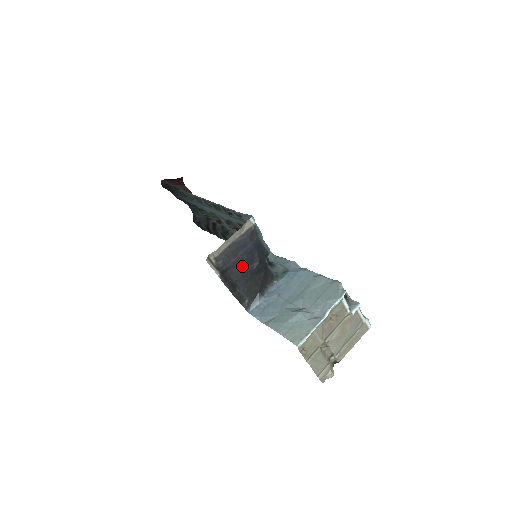
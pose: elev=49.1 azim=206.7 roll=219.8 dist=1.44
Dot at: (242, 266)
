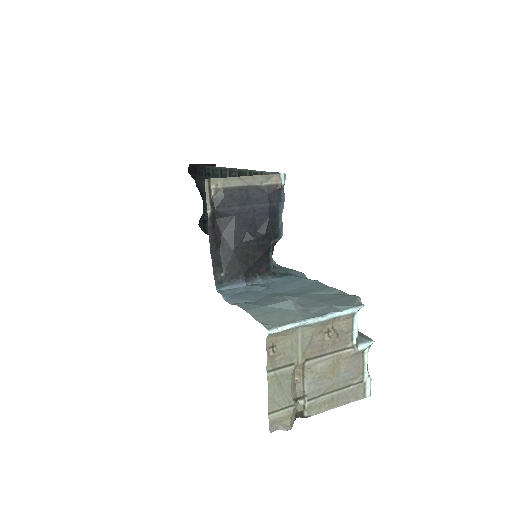
Dot at: (242, 224)
